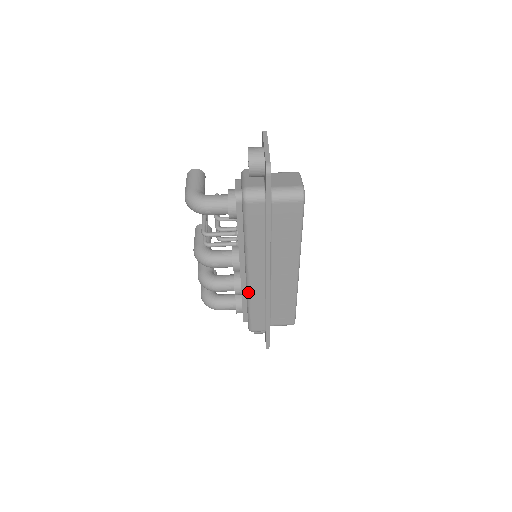
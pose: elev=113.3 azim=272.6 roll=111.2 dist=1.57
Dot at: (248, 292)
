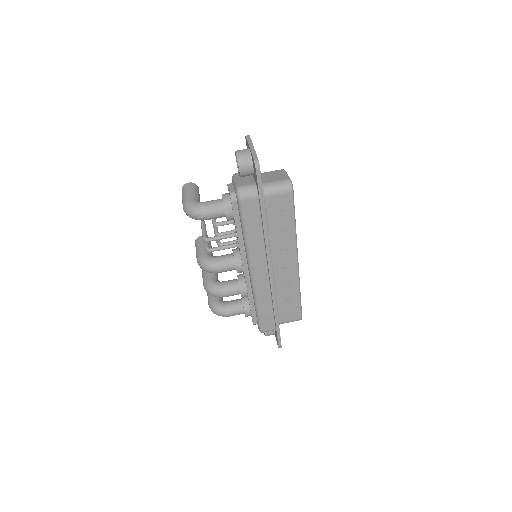
Dot at: (254, 291)
